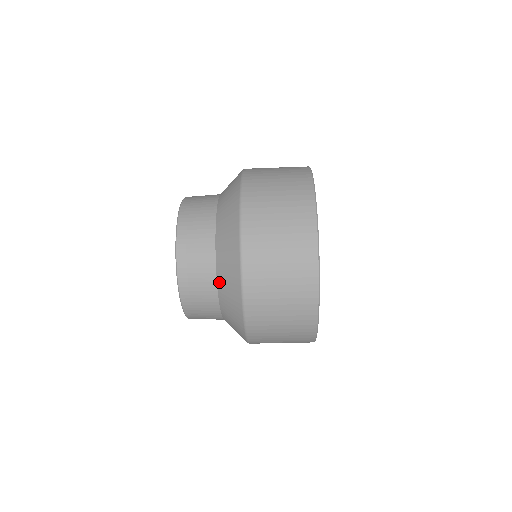
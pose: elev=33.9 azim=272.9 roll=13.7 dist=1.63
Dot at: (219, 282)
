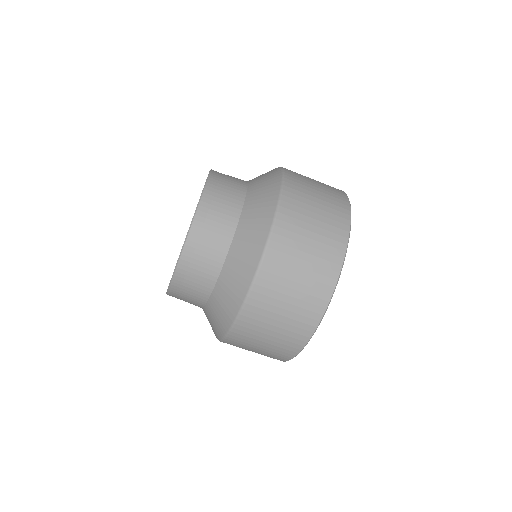
Dot at: (221, 279)
